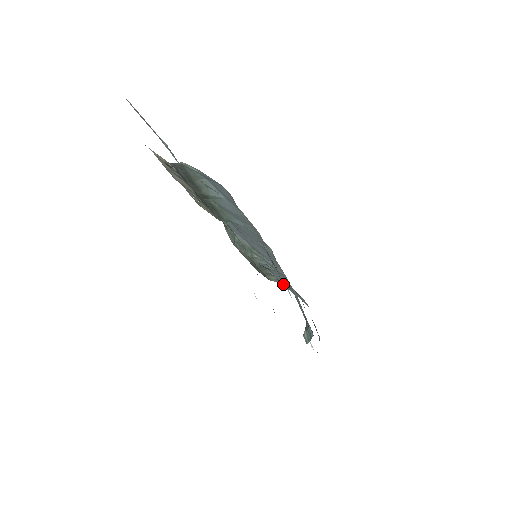
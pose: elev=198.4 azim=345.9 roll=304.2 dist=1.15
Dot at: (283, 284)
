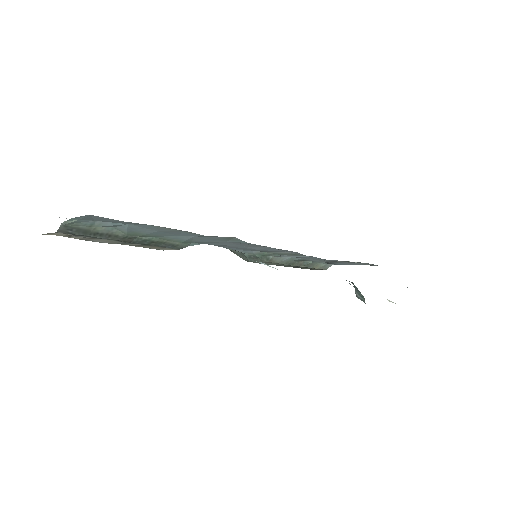
Dot at: occluded
